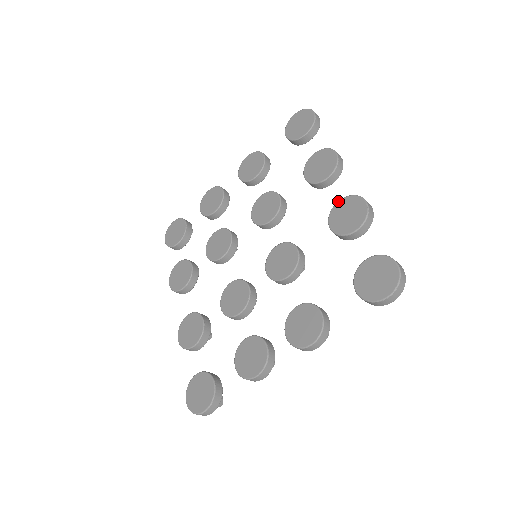
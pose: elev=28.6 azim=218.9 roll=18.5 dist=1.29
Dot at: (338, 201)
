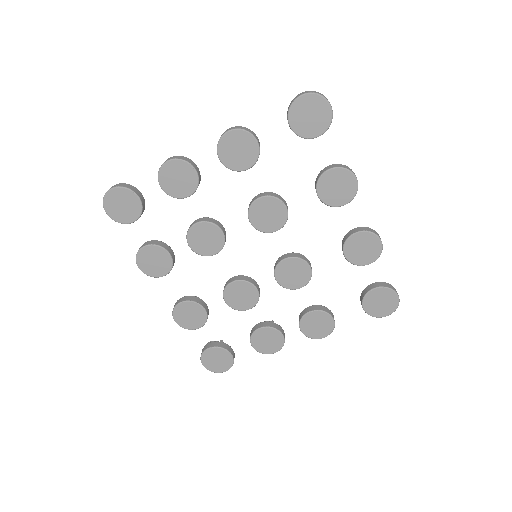
Dot at: (355, 234)
